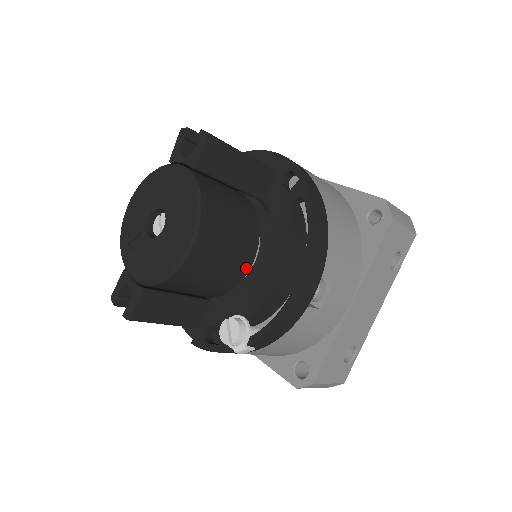
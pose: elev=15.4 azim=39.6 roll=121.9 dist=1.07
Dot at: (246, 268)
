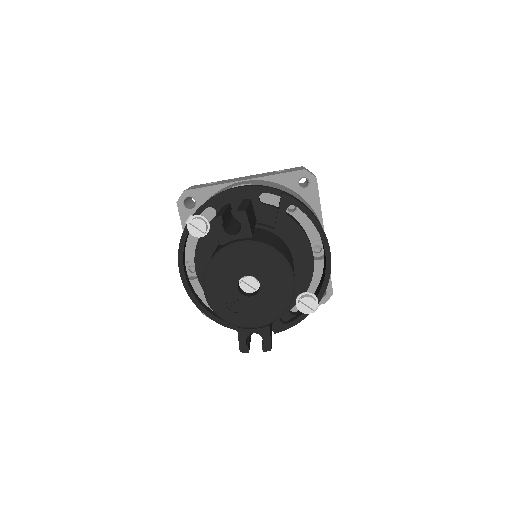
Dot at: occluded
